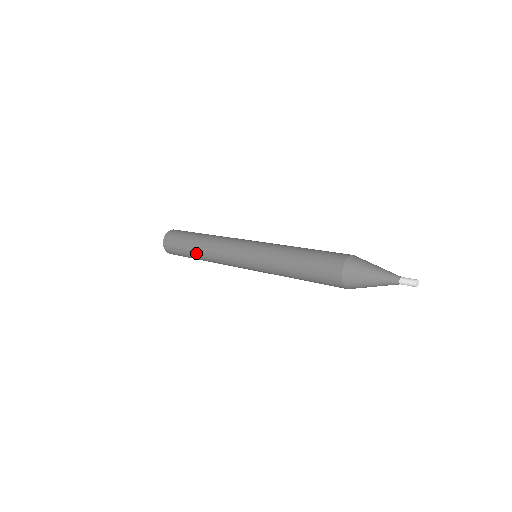
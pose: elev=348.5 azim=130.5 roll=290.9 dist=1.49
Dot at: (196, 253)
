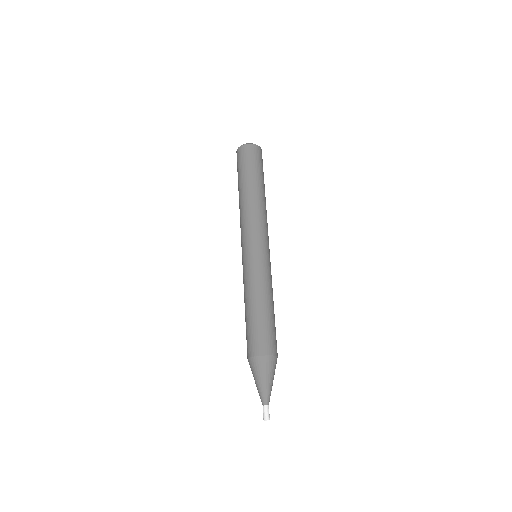
Dot at: (239, 194)
